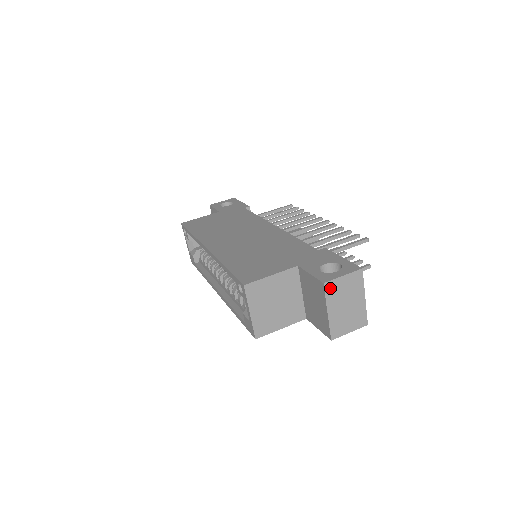
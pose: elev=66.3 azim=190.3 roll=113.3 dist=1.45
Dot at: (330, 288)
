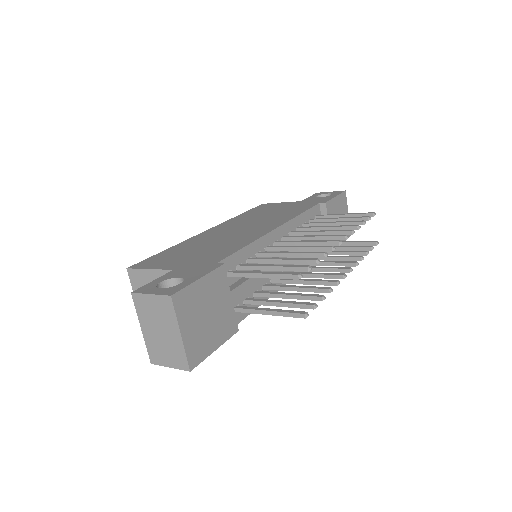
Dot at: (139, 302)
